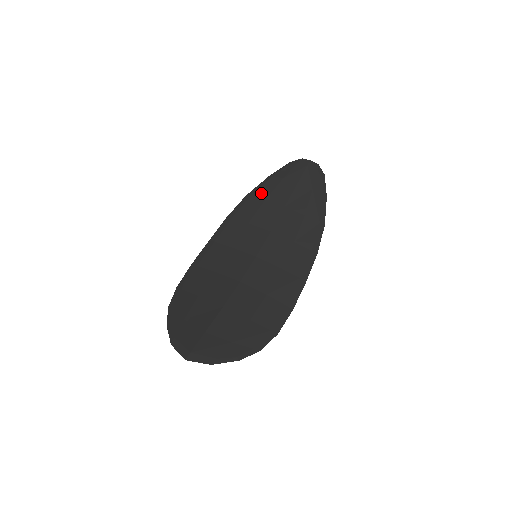
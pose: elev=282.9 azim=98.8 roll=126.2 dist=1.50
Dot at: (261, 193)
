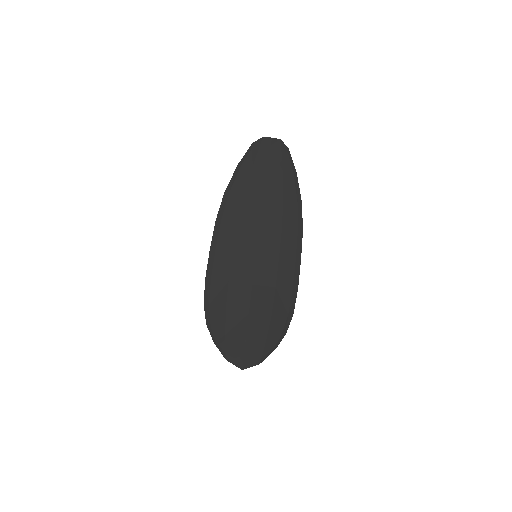
Dot at: (238, 188)
